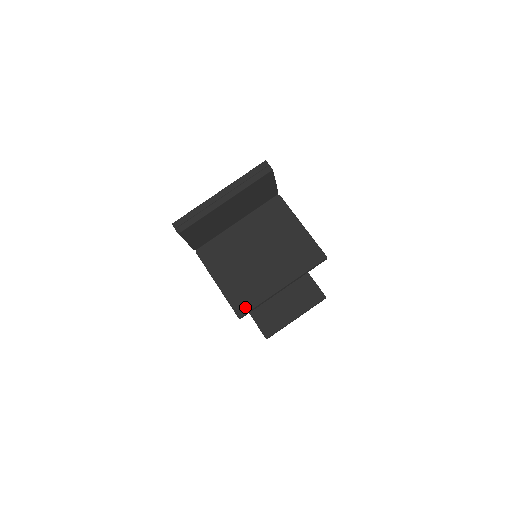
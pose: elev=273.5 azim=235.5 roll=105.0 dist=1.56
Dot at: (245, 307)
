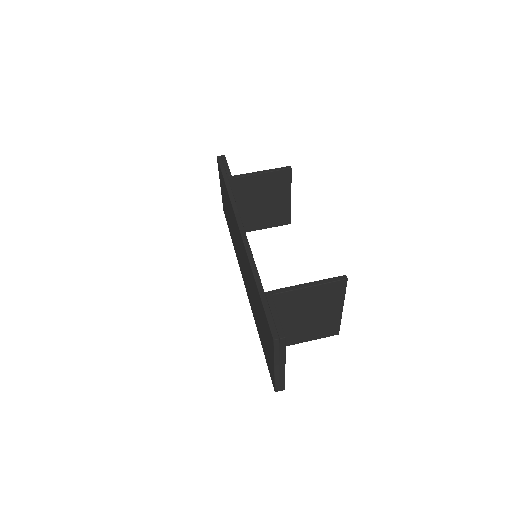
Dot at: (335, 331)
